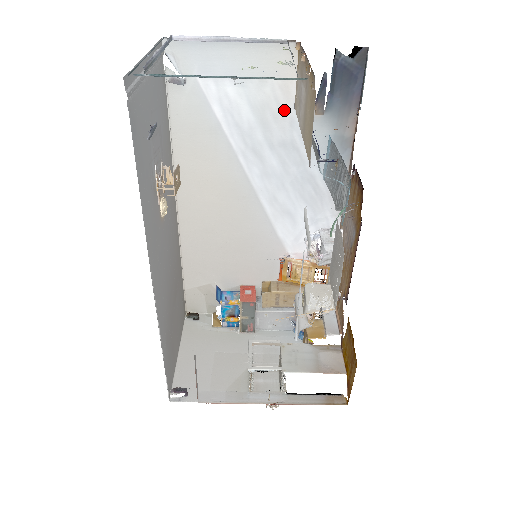
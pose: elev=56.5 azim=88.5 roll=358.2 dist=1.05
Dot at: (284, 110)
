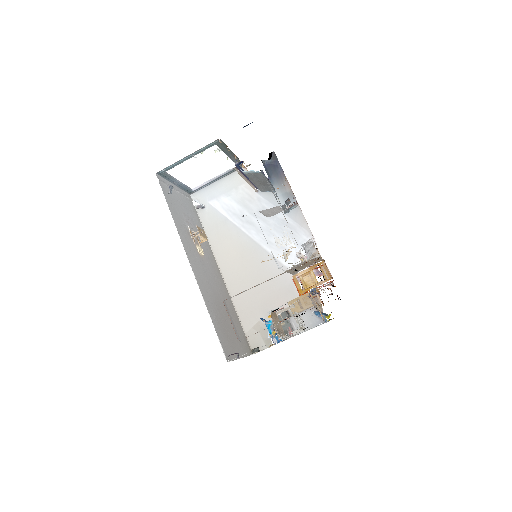
Dot at: (252, 196)
